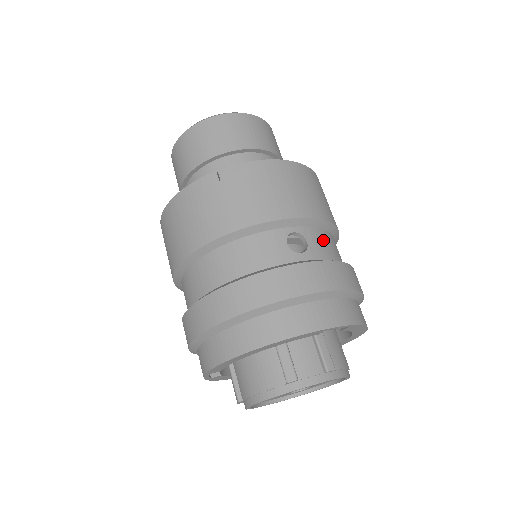
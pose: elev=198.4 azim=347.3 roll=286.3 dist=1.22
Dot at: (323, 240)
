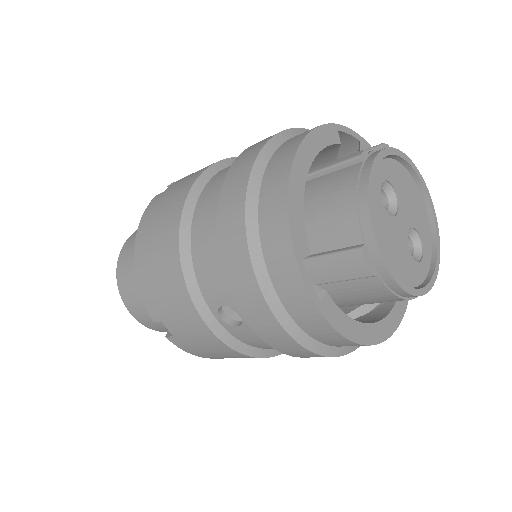
Dot at: occluded
